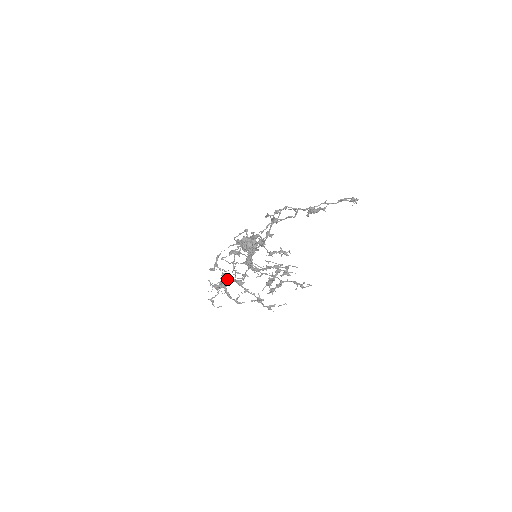
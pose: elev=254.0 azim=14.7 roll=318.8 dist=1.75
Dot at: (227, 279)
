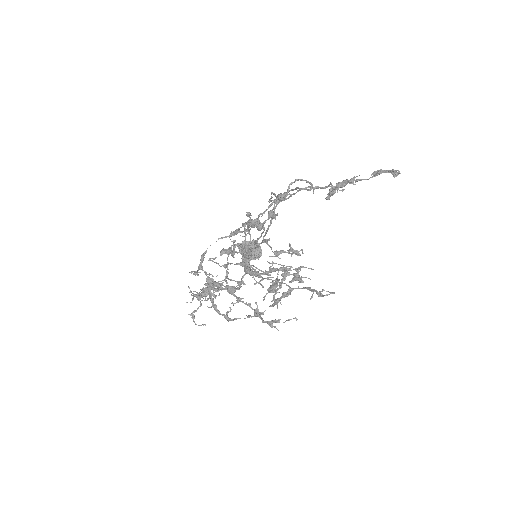
Dot at: (214, 286)
